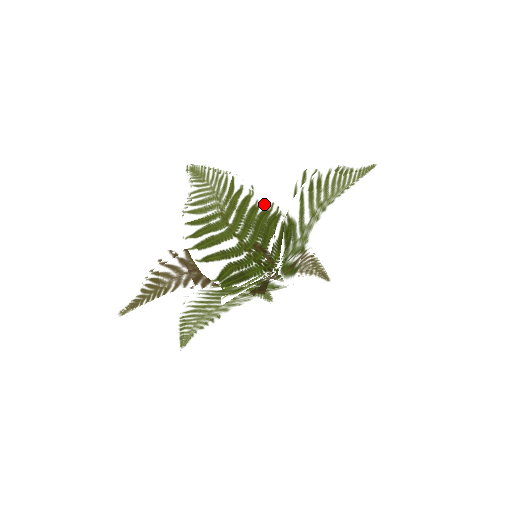
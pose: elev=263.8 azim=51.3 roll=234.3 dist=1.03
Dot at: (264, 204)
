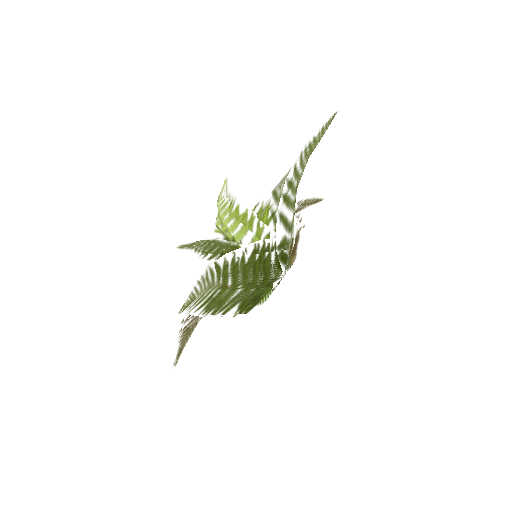
Dot at: (252, 257)
